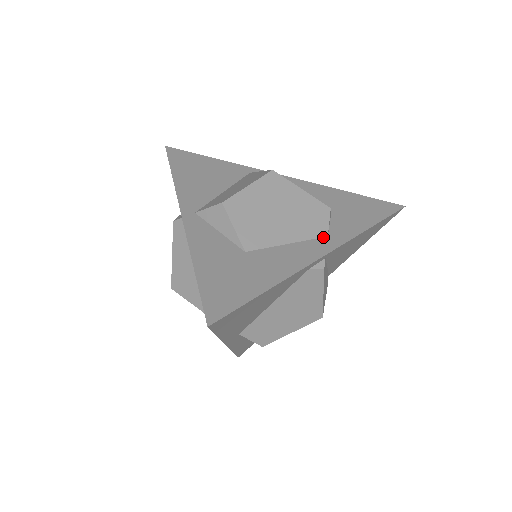
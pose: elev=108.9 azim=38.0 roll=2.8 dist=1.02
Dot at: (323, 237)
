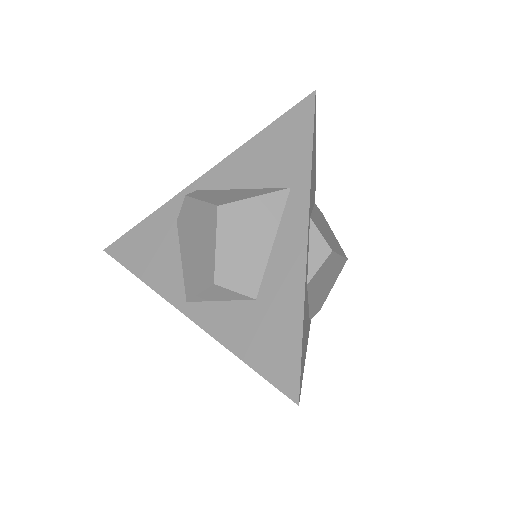
Dot at: occluded
